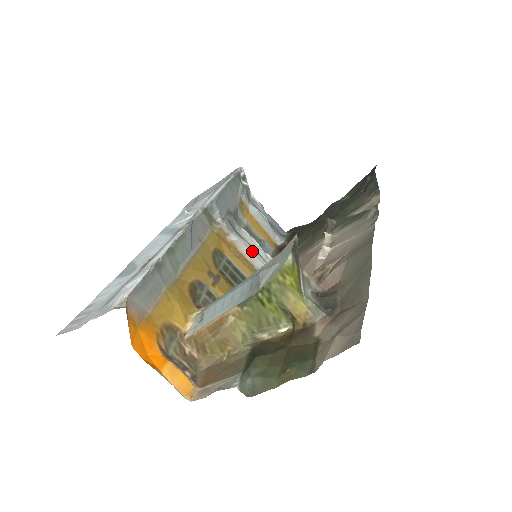
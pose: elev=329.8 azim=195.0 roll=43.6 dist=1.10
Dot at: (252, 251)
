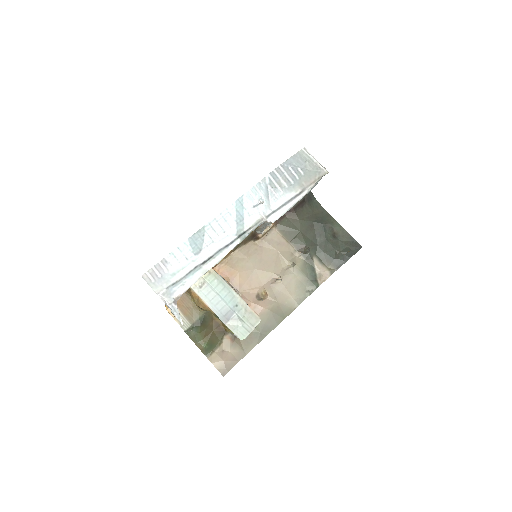
Dot at: occluded
